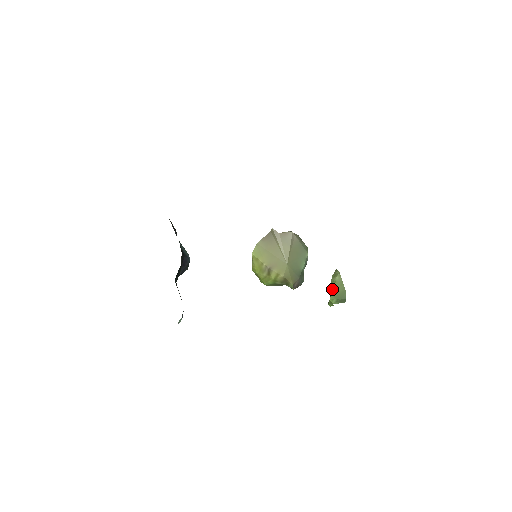
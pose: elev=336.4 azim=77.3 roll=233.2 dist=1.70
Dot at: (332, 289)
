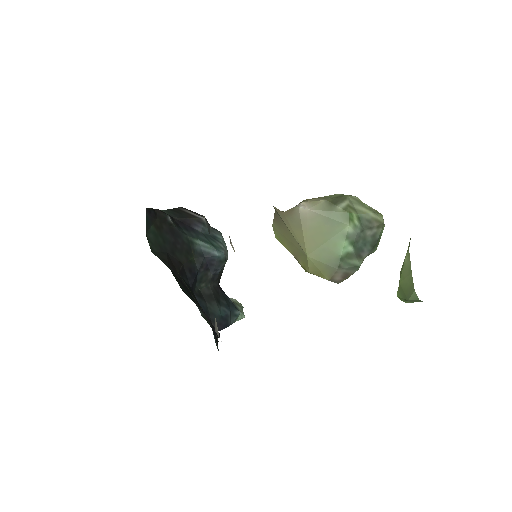
Dot at: occluded
